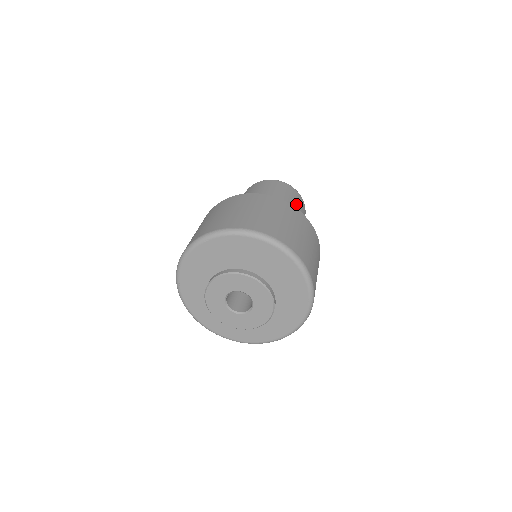
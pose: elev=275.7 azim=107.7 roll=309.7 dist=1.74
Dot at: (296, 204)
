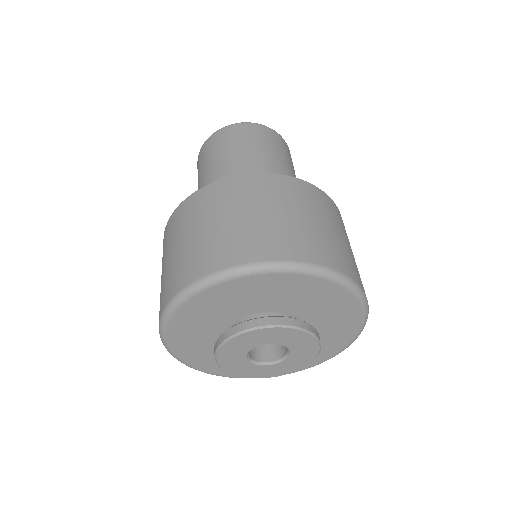
Dot at: (272, 149)
